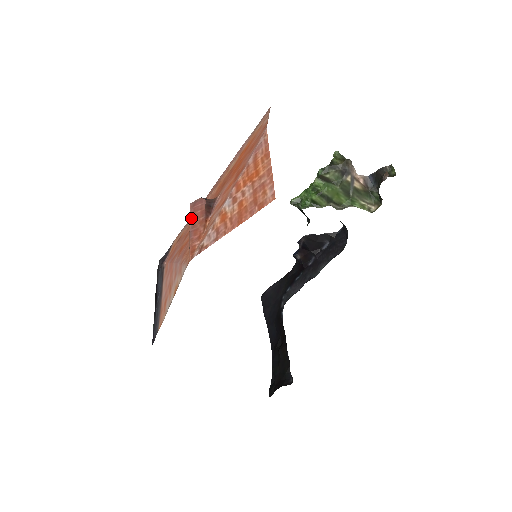
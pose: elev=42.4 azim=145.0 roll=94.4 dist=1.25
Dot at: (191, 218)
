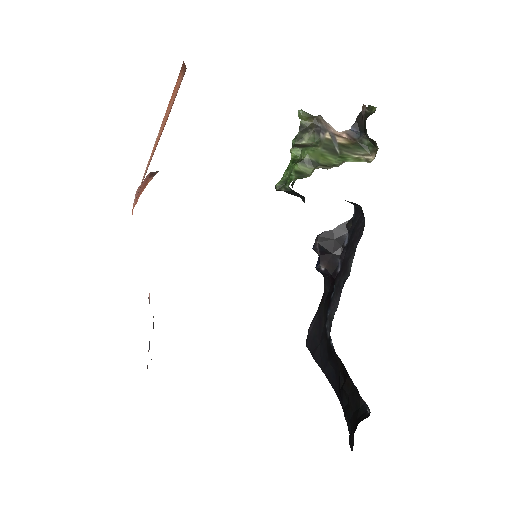
Dot at: (136, 193)
